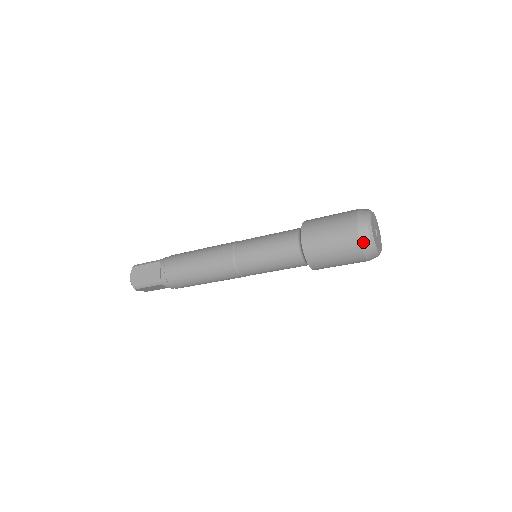
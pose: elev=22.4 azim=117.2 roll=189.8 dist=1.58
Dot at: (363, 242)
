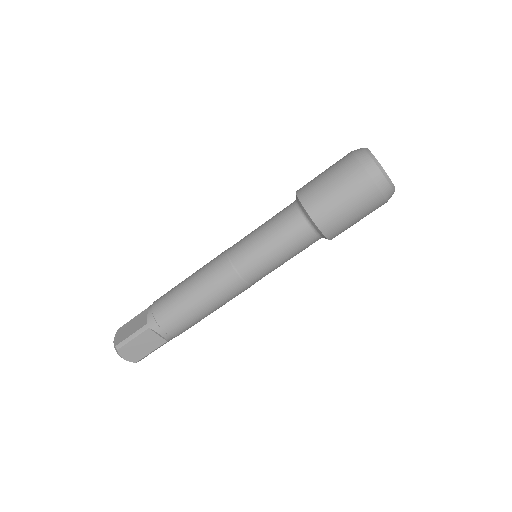
Dot at: (364, 162)
